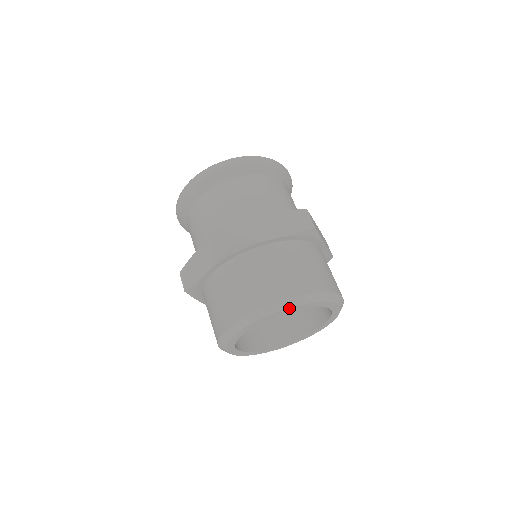
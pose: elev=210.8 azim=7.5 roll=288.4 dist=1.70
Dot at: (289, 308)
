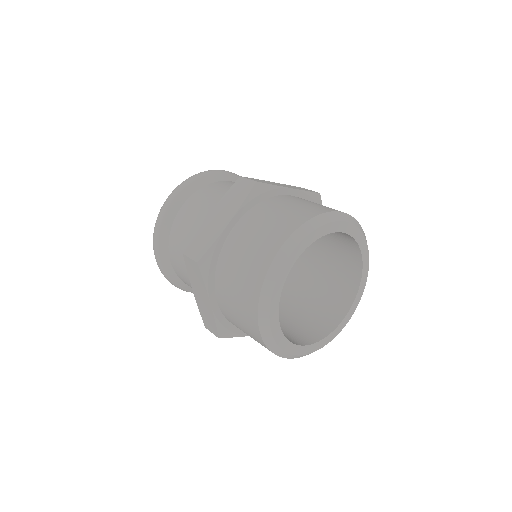
Dot at: (286, 263)
